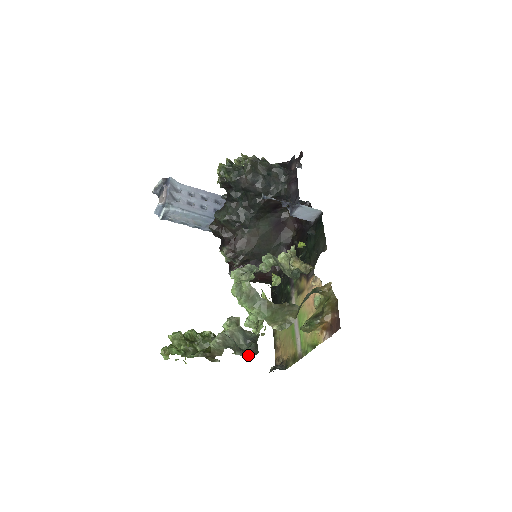
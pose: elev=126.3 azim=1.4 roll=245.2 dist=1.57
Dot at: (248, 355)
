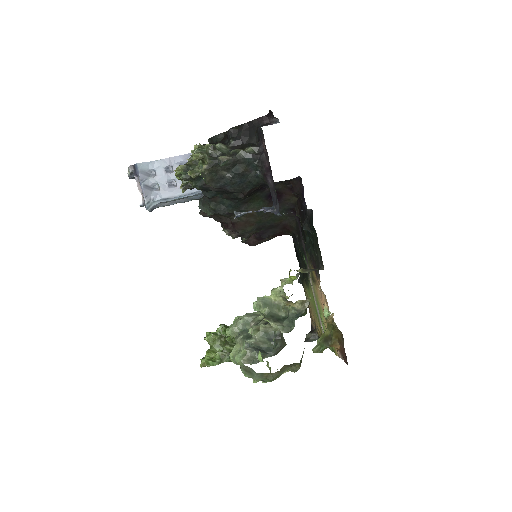
Dot at: (276, 354)
